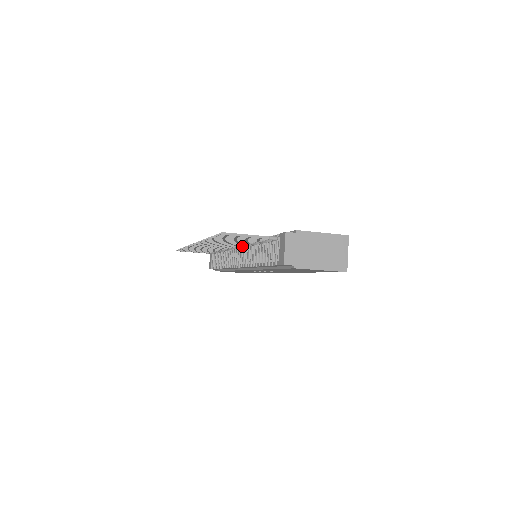
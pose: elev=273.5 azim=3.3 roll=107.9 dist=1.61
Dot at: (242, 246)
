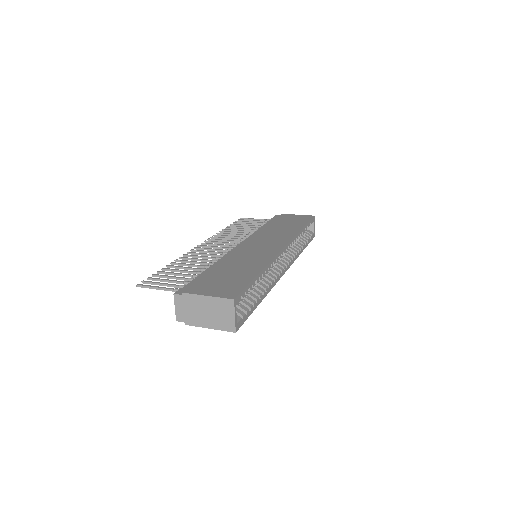
Dot at: occluded
